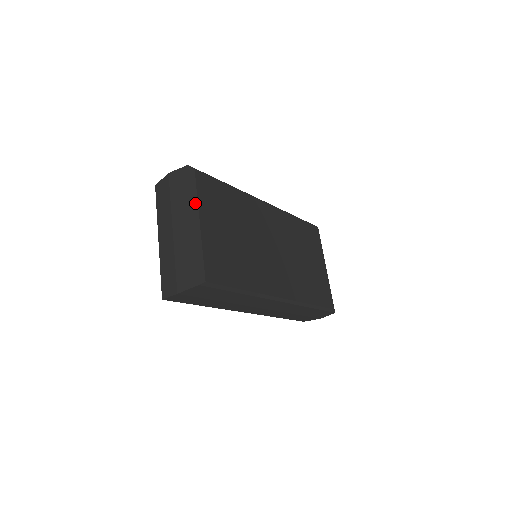
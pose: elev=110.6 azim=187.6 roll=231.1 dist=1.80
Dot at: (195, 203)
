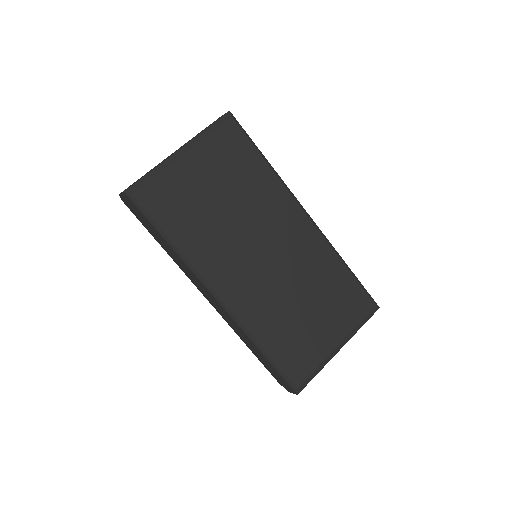
Dot at: (199, 139)
